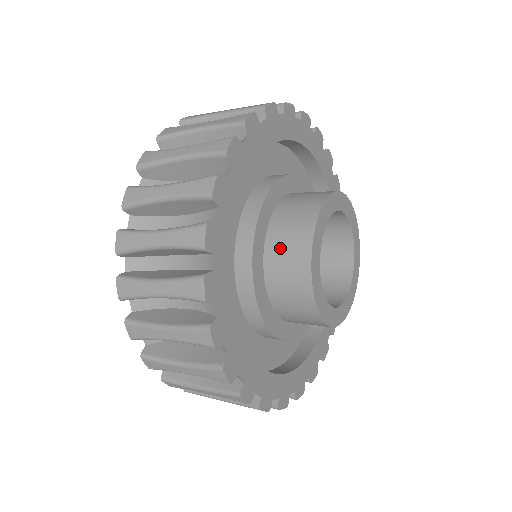
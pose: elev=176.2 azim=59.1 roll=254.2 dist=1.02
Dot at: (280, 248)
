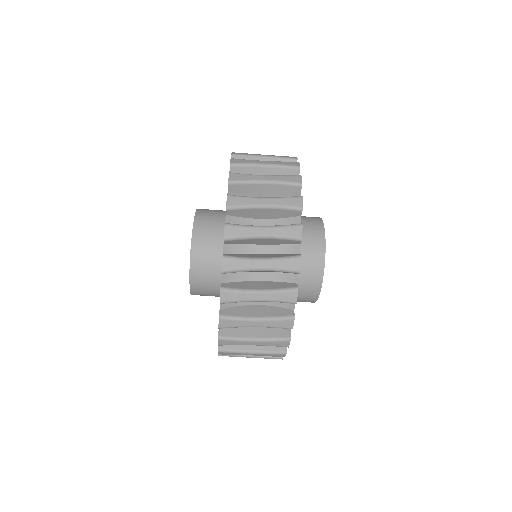
Dot at: occluded
